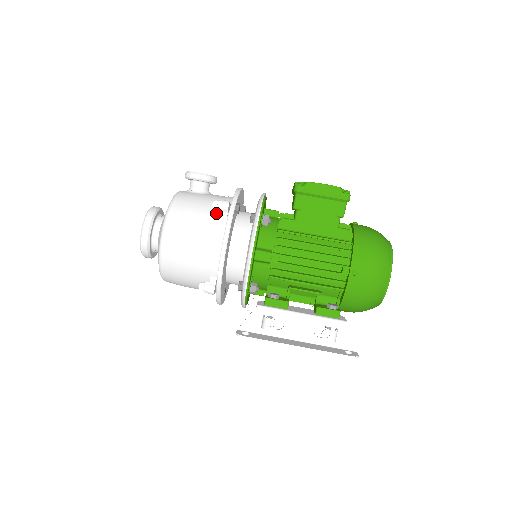
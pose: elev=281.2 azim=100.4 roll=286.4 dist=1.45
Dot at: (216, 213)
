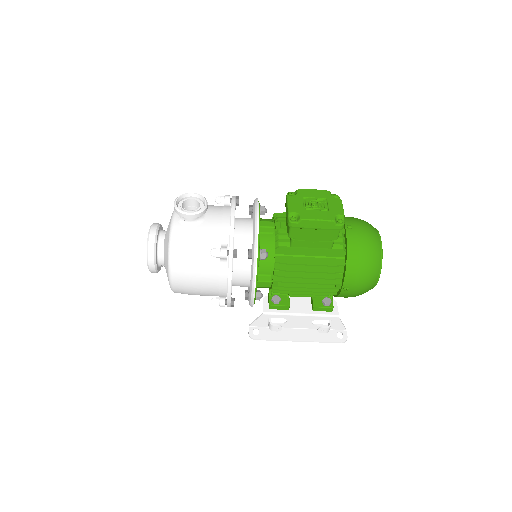
Dot at: (215, 257)
